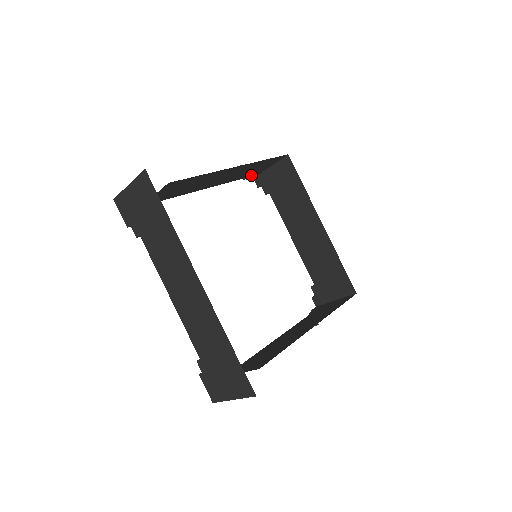
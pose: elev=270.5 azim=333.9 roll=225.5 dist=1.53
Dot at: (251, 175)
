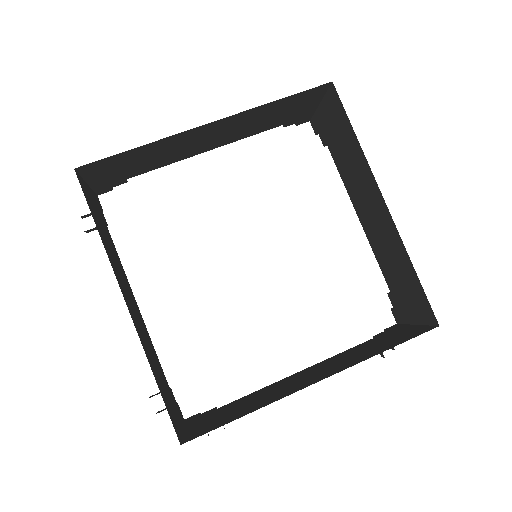
Dot at: (292, 119)
